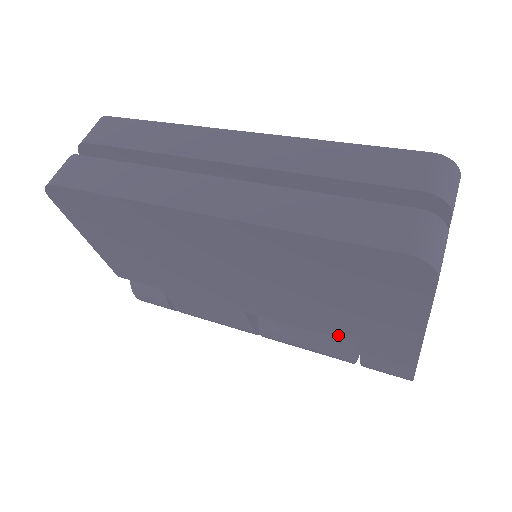
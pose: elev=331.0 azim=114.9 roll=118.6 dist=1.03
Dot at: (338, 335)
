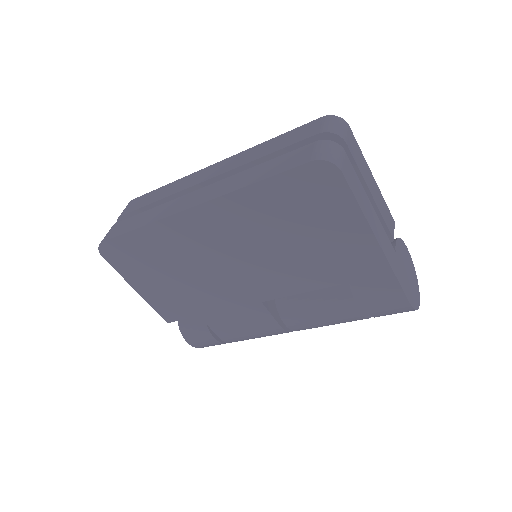
Dot at: (330, 282)
